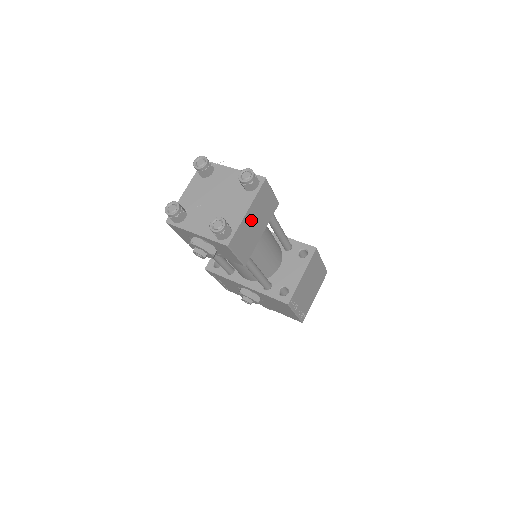
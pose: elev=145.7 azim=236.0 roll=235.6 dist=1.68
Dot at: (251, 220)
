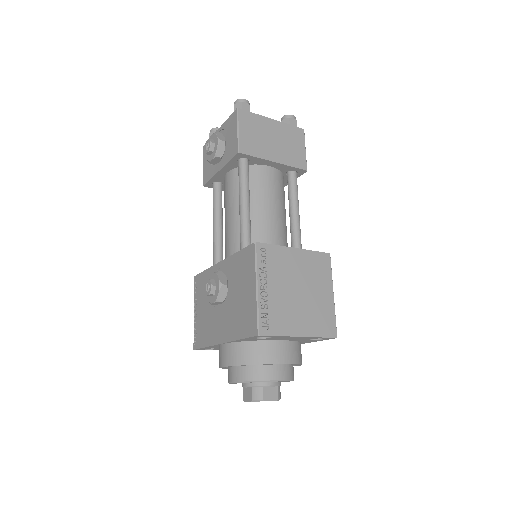
Dot at: (271, 132)
